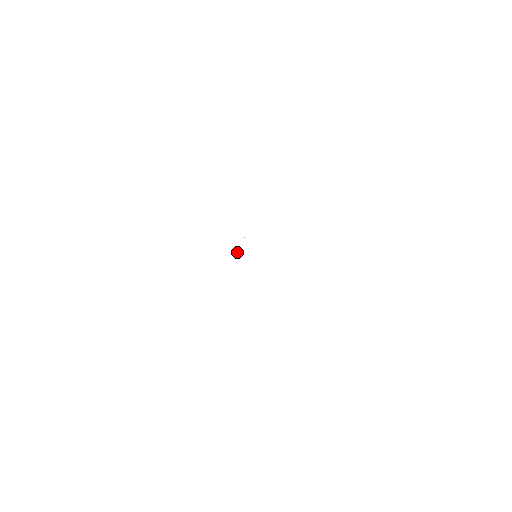
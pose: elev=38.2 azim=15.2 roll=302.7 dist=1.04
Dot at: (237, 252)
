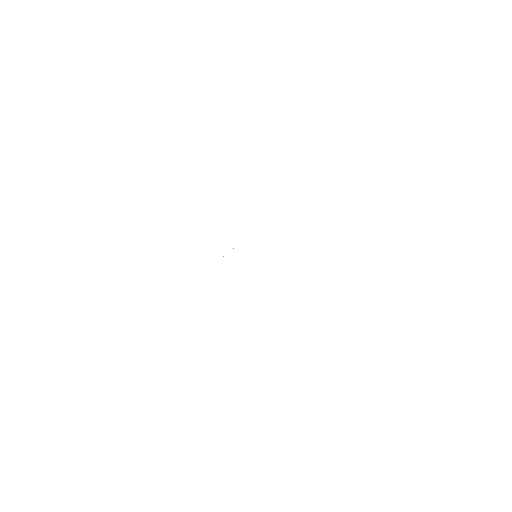
Dot at: occluded
